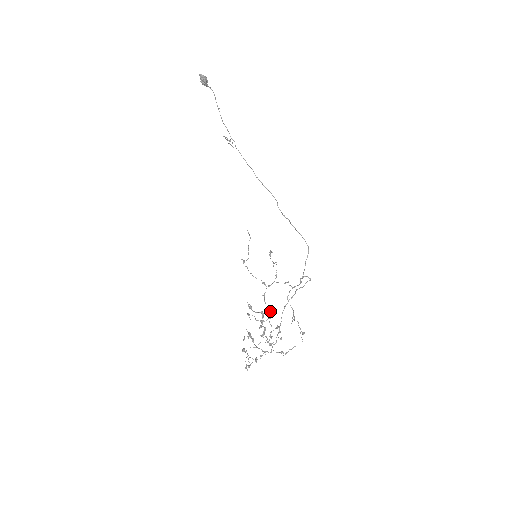
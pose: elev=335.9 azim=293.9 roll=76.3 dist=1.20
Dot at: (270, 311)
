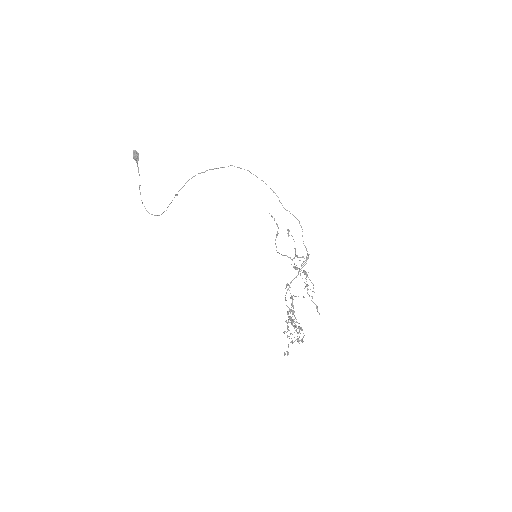
Dot at: occluded
